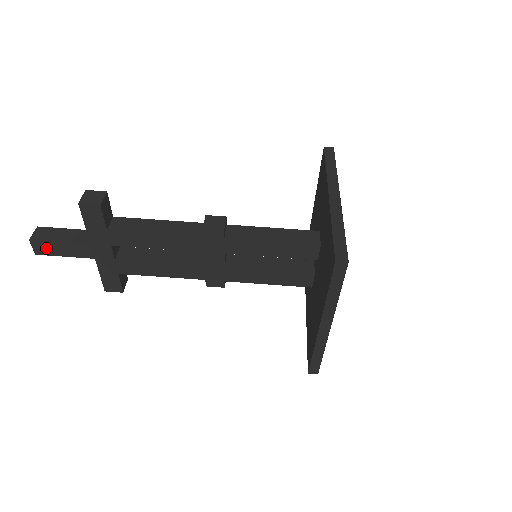
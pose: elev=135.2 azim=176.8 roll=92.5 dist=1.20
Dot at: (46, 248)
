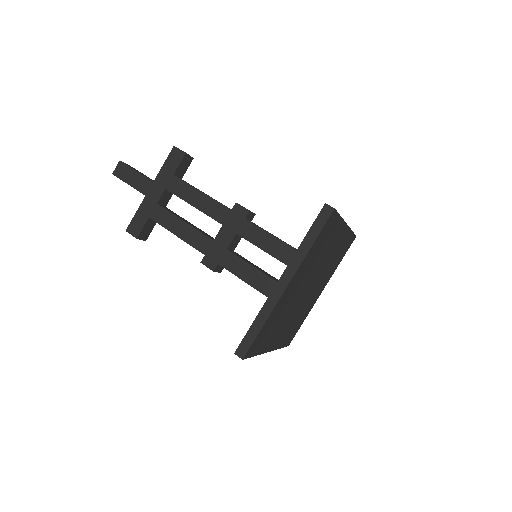
Dot at: (124, 172)
